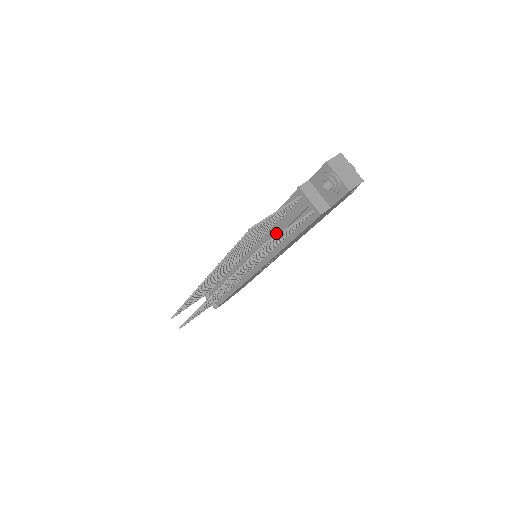
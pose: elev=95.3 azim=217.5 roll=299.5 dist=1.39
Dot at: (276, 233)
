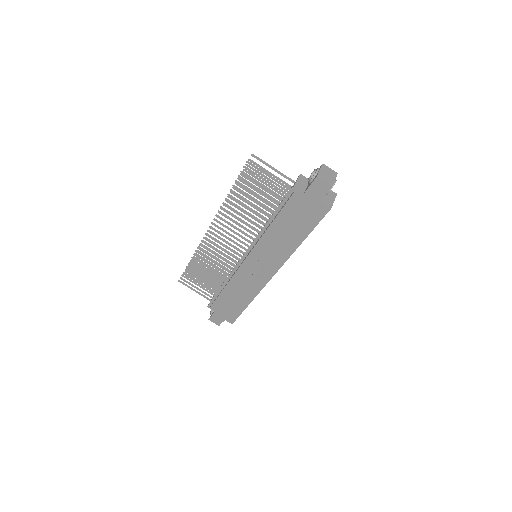
Dot at: (272, 215)
